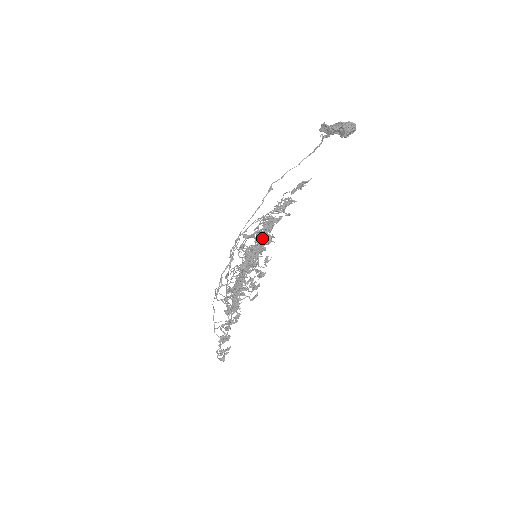
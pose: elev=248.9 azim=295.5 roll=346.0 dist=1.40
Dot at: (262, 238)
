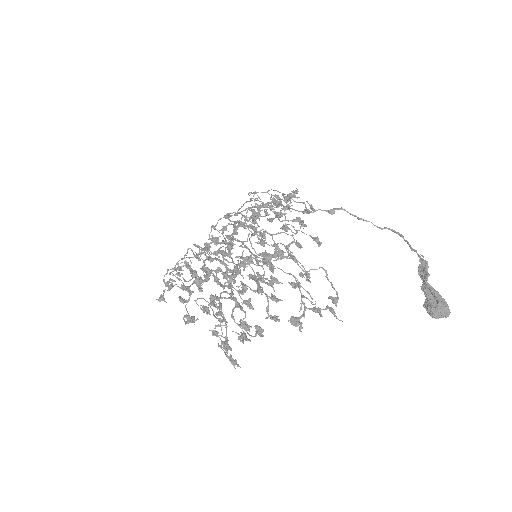
Dot at: (243, 324)
